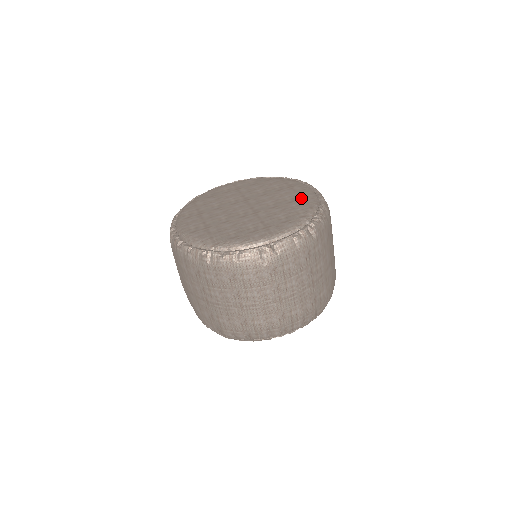
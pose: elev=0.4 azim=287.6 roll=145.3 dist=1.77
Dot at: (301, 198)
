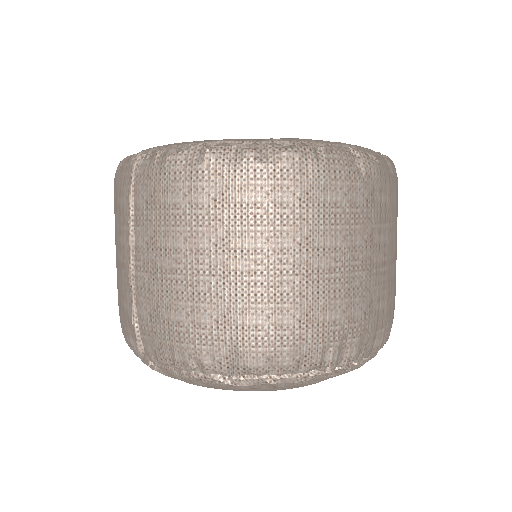
Dot at: occluded
